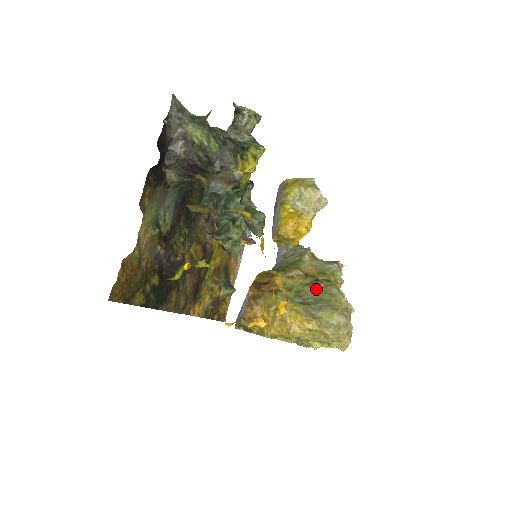
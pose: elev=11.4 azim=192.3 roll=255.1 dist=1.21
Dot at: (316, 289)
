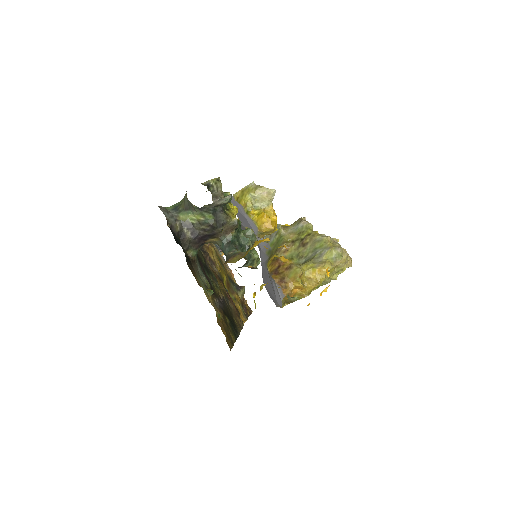
Dot at: (307, 245)
